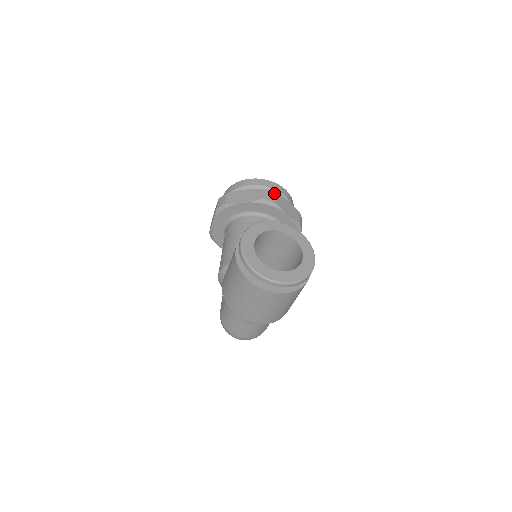
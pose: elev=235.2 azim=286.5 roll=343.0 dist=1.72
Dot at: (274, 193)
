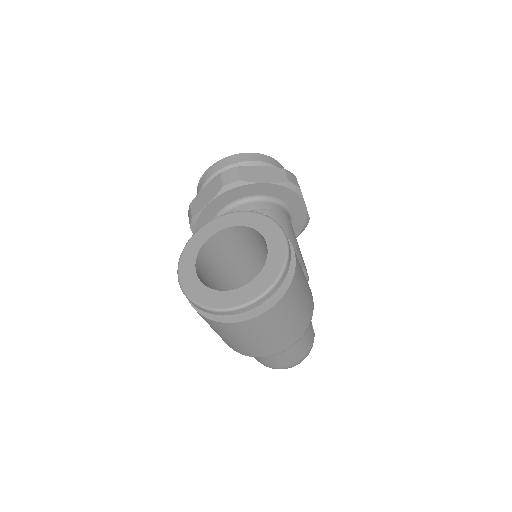
Dot at: (235, 169)
